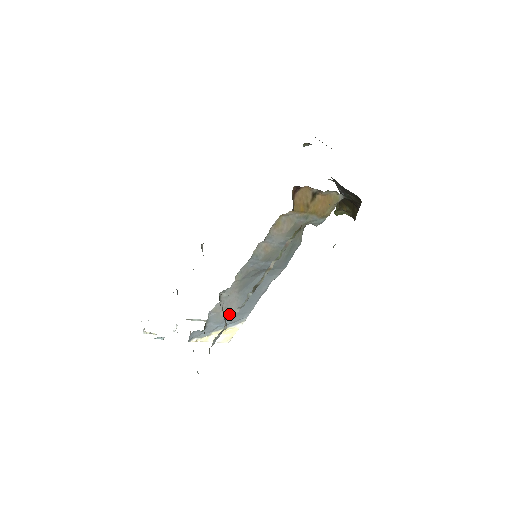
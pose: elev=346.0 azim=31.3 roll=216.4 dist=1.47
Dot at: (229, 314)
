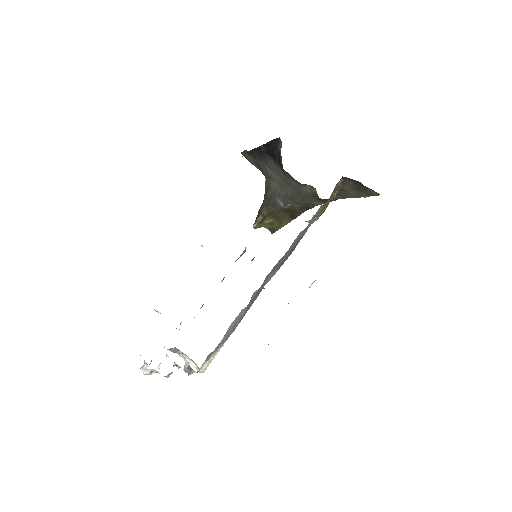
Dot at: (235, 326)
